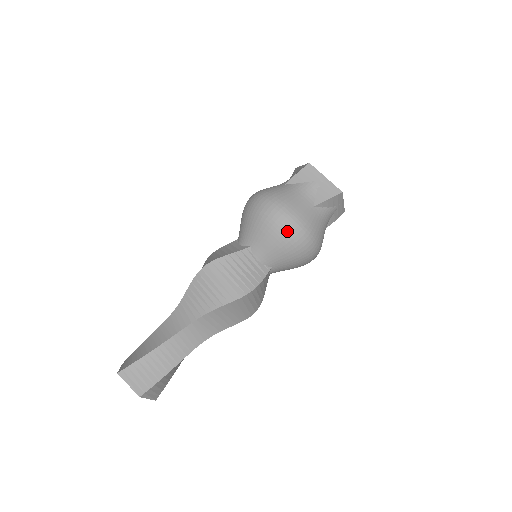
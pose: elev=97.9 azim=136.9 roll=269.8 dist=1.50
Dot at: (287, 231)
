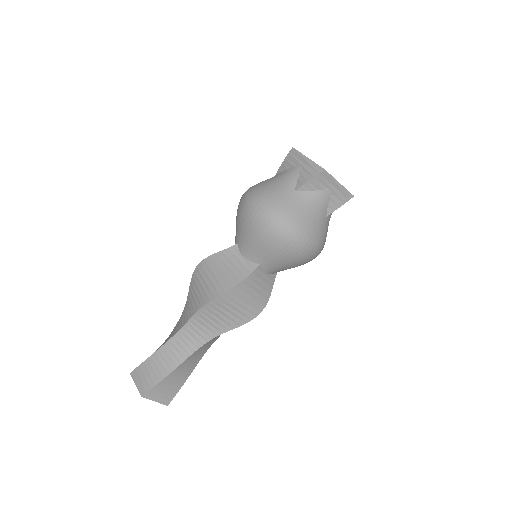
Dot at: (305, 255)
